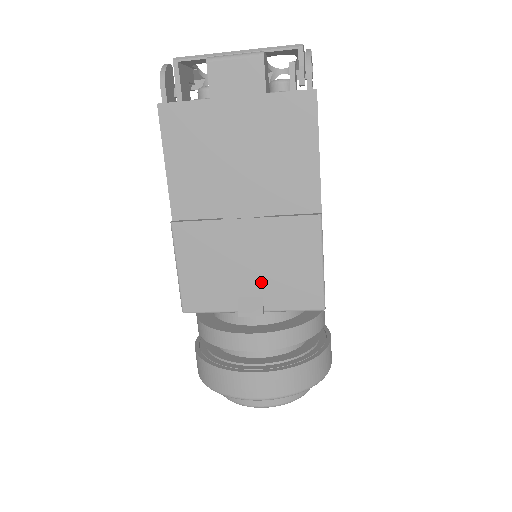
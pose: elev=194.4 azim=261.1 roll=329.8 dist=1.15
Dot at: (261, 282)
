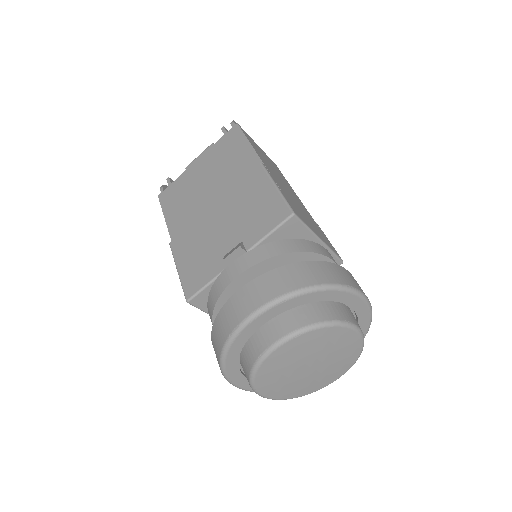
Dot at: (237, 232)
